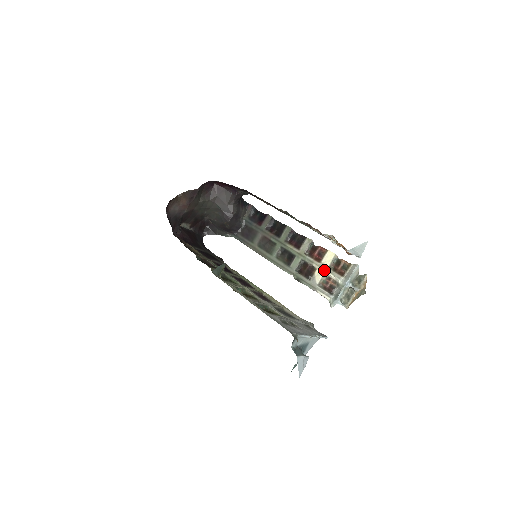
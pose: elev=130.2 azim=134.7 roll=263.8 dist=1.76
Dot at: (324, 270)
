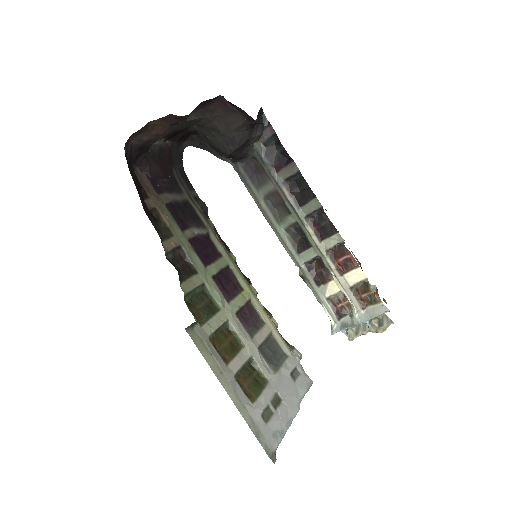
Dot at: (342, 288)
